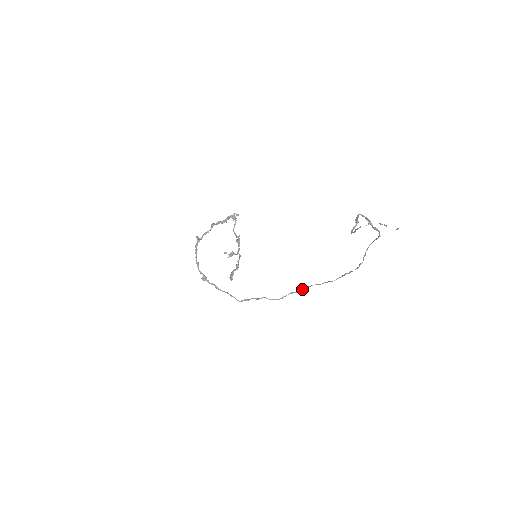
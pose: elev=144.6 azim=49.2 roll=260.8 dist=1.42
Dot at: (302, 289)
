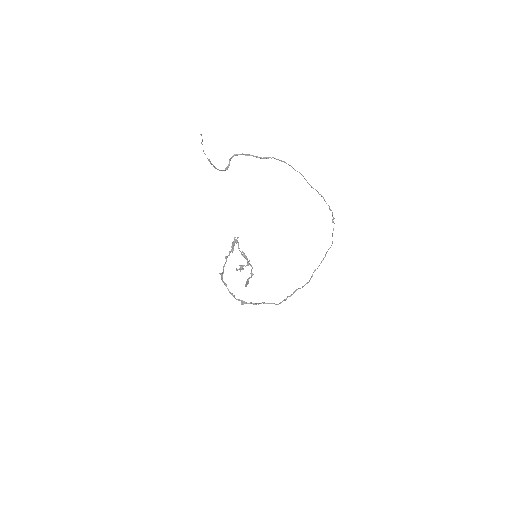
Dot at: occluded
